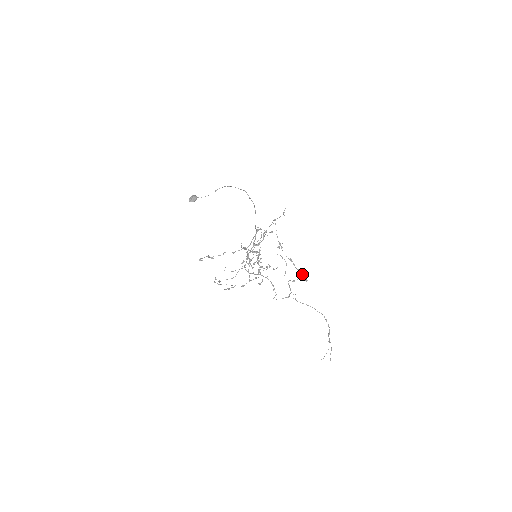
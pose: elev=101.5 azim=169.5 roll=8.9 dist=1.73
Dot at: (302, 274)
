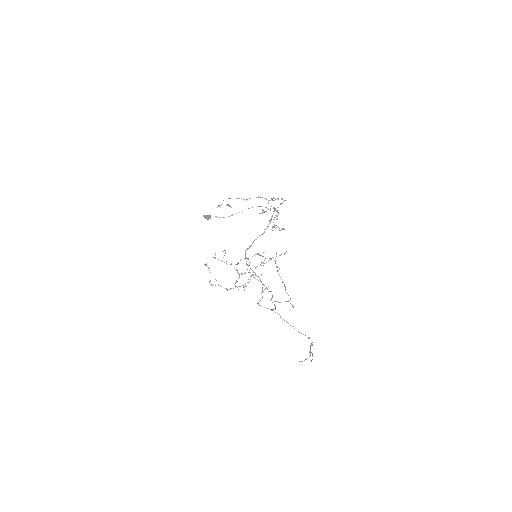
Dot at: (290, 299)
